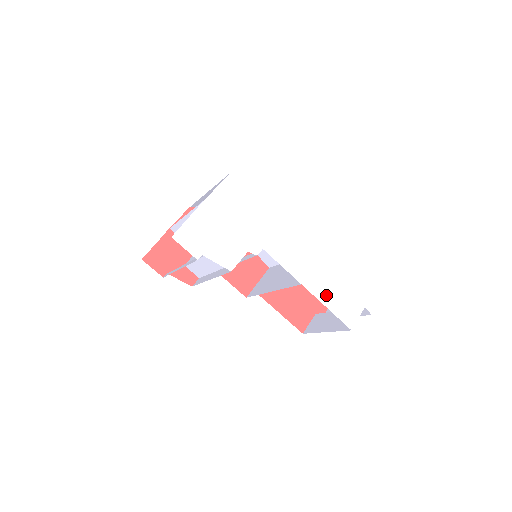
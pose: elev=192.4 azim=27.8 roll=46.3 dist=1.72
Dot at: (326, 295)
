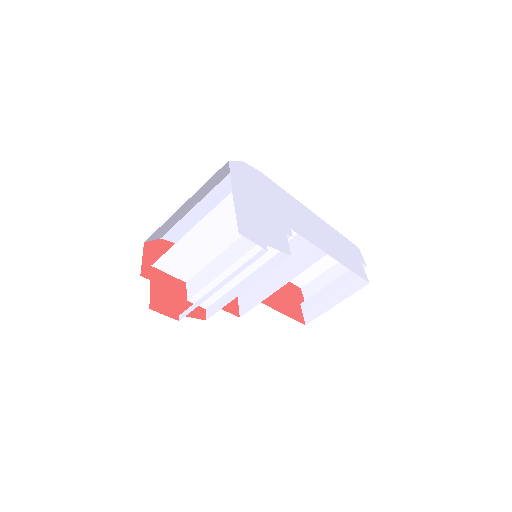
Dot at: (342, 259)
